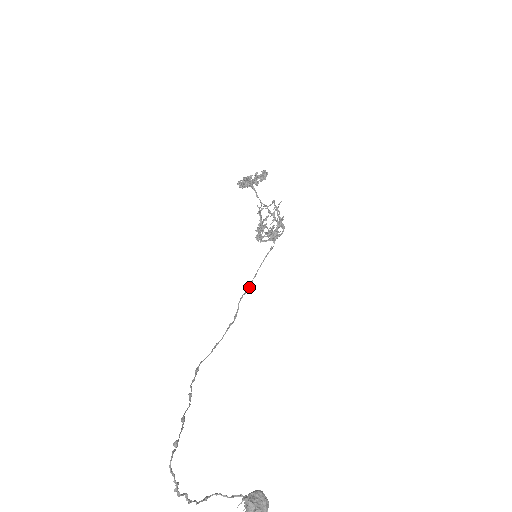
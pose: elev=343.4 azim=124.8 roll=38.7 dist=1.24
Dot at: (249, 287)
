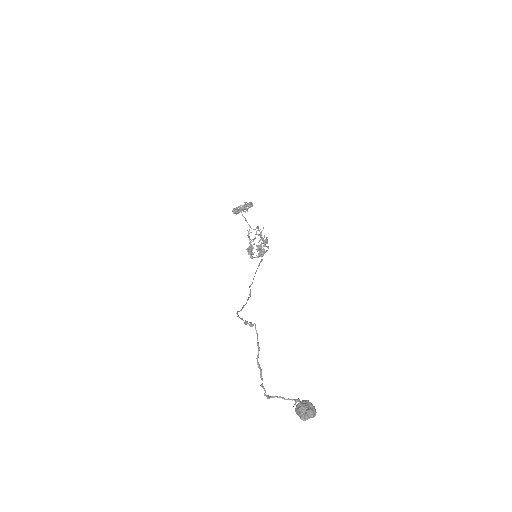
Dot at: occluded
